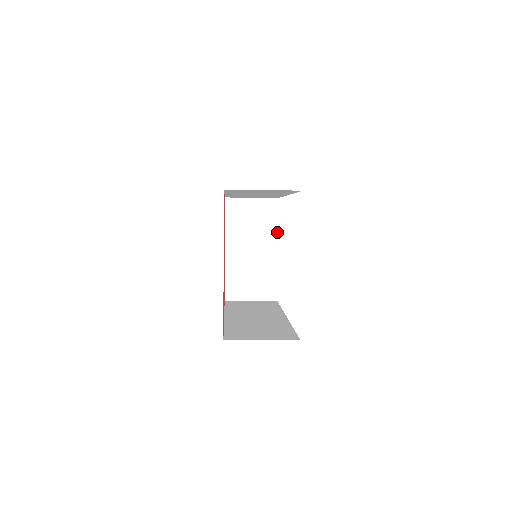
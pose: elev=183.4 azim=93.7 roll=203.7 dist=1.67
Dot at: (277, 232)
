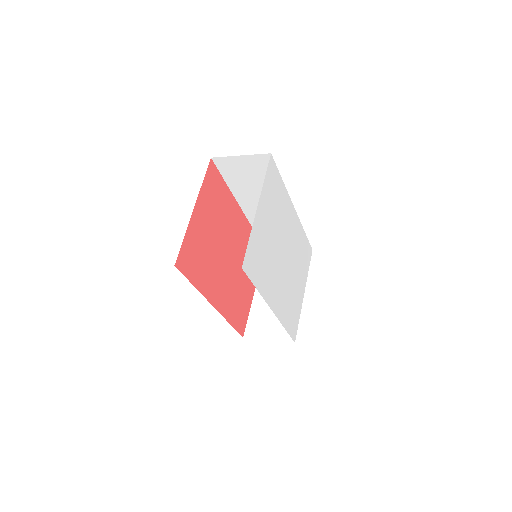
Dot at: (306, 278)
